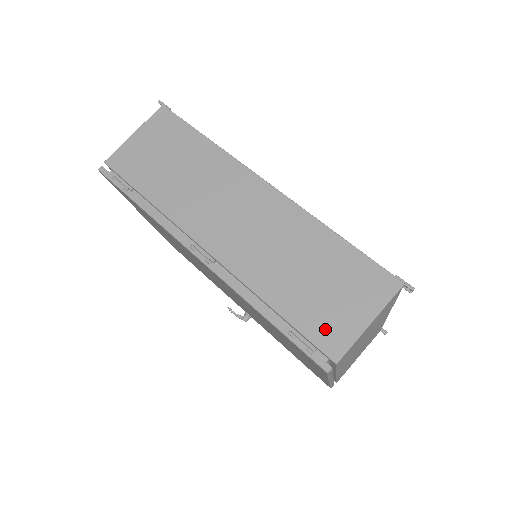
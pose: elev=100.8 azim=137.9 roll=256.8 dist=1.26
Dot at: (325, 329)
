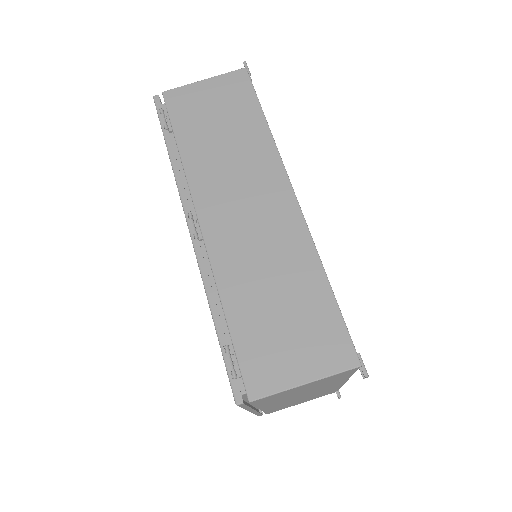
Dot at: (260, 363)
